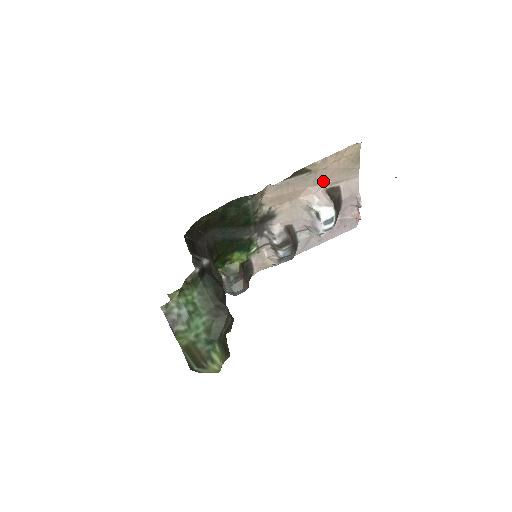
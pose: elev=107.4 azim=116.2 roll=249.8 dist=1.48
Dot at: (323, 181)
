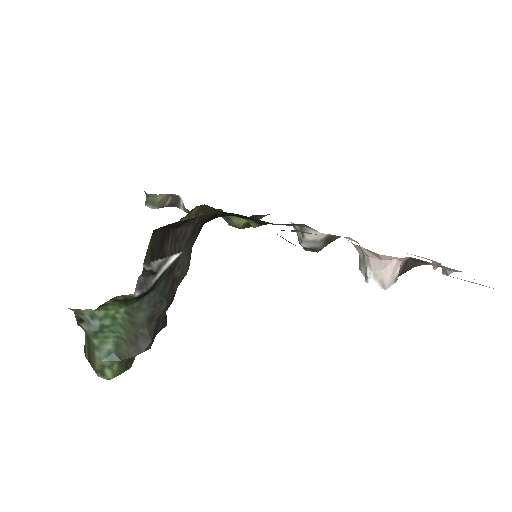
Dot at: occluded
